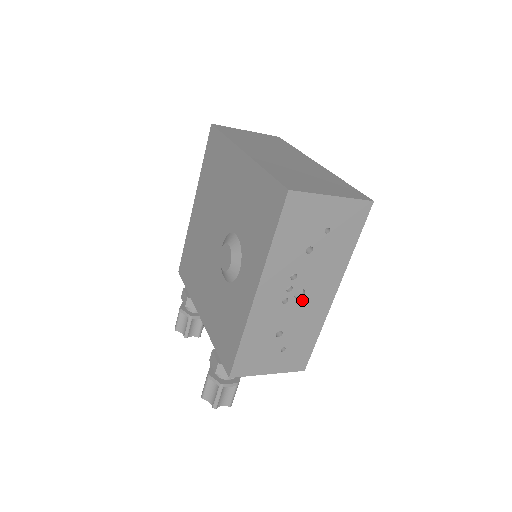
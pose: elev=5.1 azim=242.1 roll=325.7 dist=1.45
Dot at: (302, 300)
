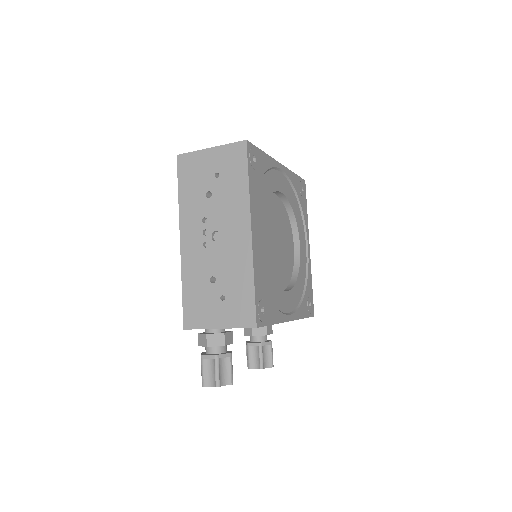
Dot at: (221, 242)
